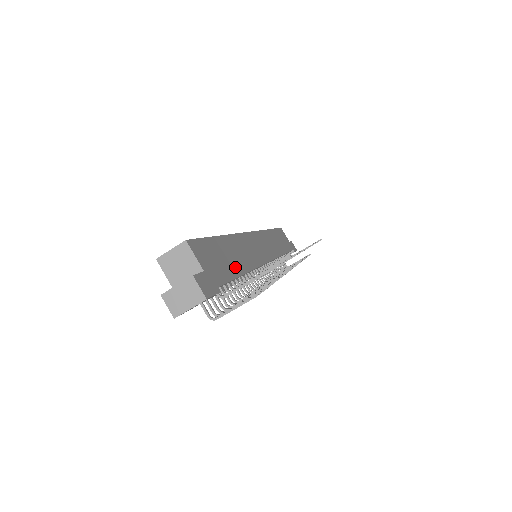
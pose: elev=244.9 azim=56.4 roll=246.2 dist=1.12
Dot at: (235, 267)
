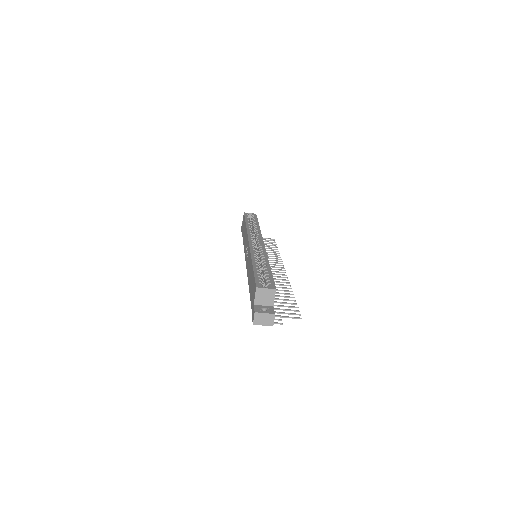
Dot at: occluded
